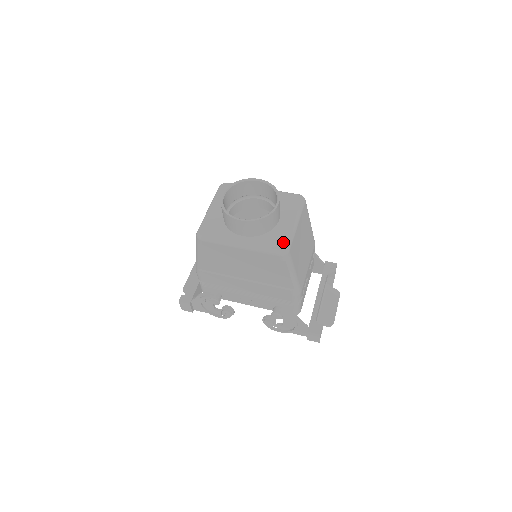
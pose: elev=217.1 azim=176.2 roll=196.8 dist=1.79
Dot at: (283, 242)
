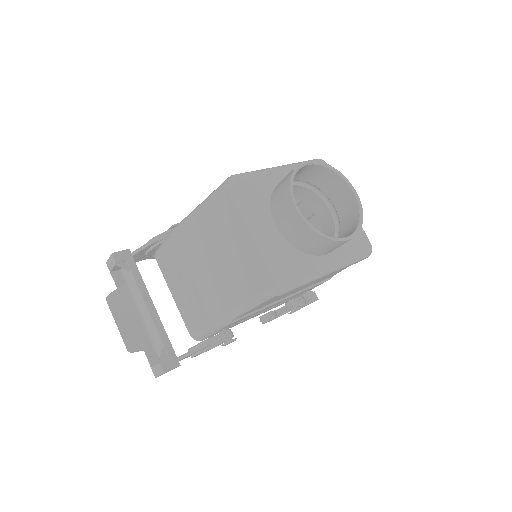
Dot at: (362, 237)
